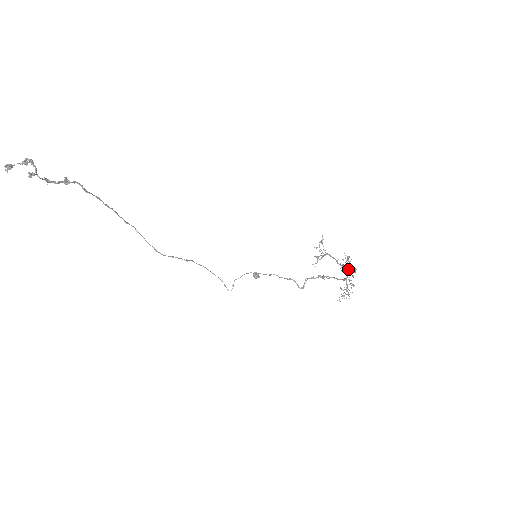
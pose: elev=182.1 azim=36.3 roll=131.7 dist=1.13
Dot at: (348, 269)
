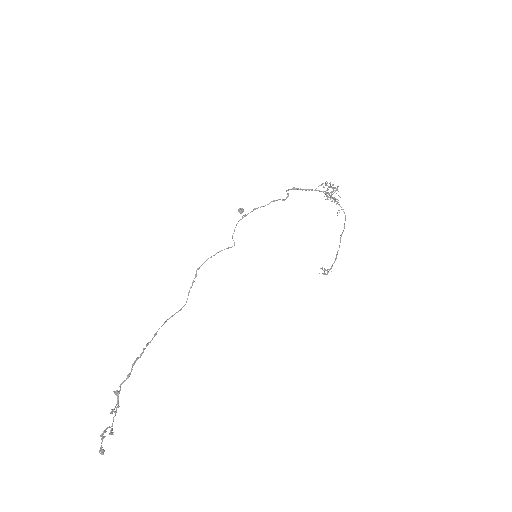
Dot at: (331, 193)
